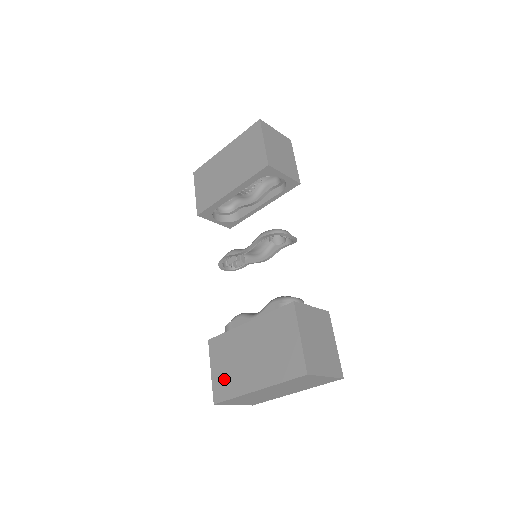
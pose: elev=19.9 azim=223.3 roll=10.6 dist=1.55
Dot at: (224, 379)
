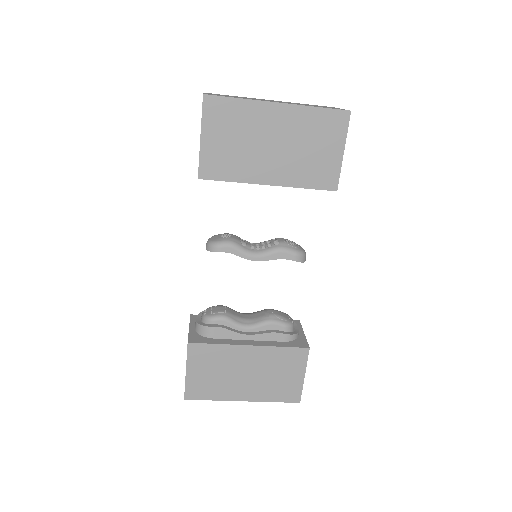
Dot at: (204, 384)
